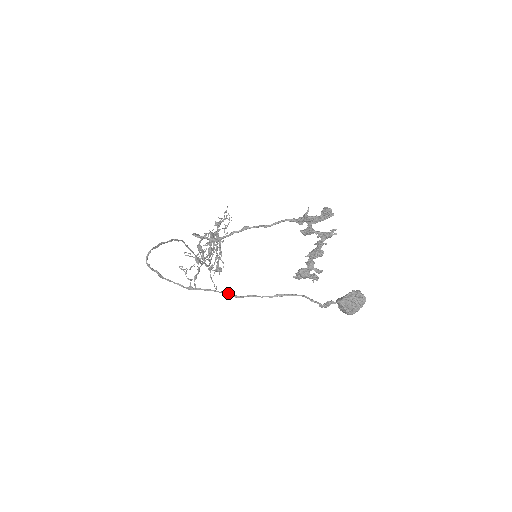
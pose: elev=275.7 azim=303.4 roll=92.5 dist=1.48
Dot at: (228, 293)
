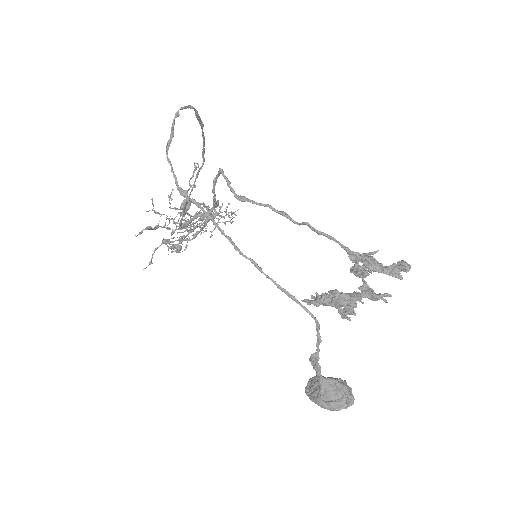
Dot at: occluded
